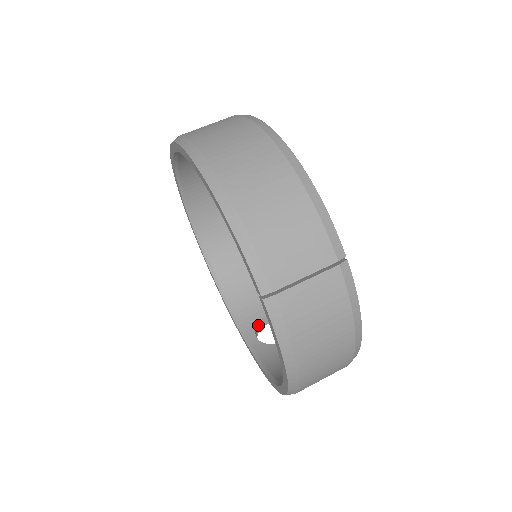
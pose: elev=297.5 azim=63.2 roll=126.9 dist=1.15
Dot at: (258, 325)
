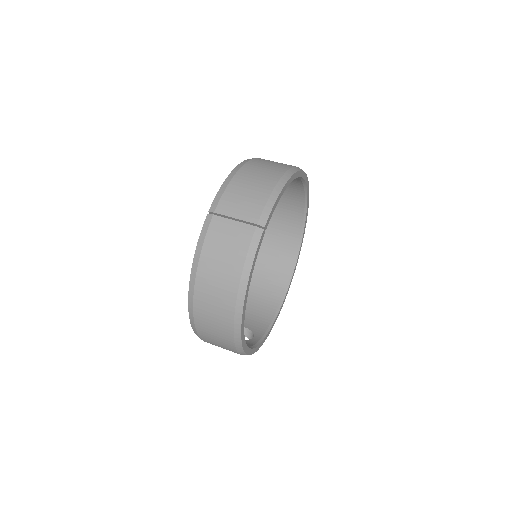
Dot at: occluded
